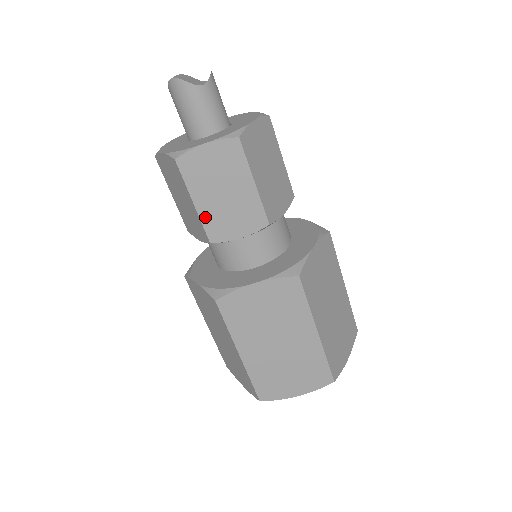
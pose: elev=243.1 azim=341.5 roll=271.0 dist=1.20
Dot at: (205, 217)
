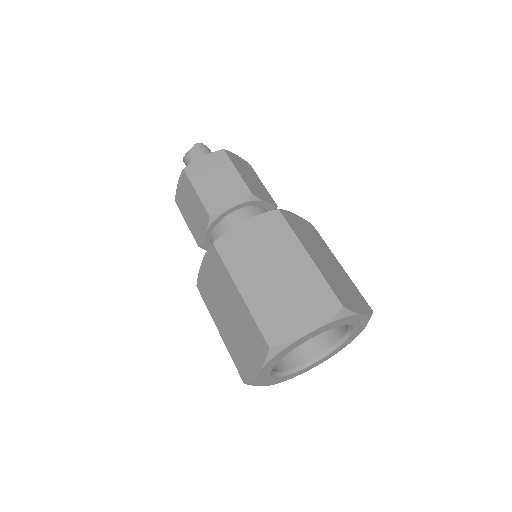
Dot at: (245, 181)
